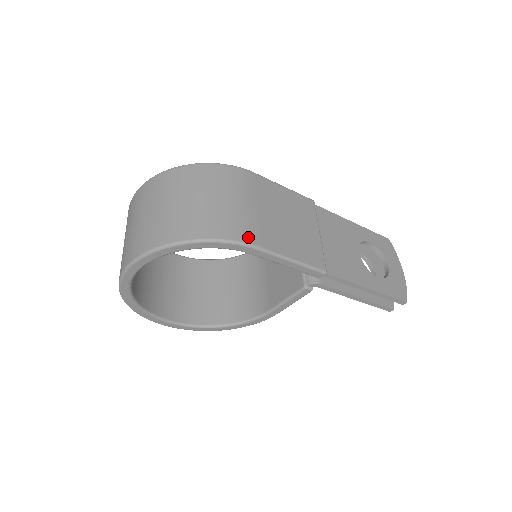
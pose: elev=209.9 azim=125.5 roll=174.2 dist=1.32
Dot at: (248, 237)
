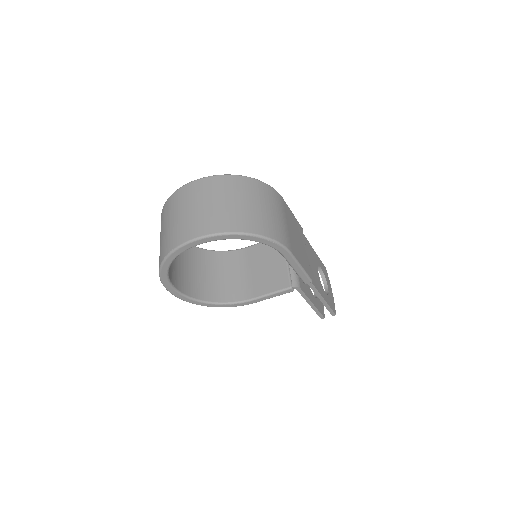
Dot at: (287, 243)
